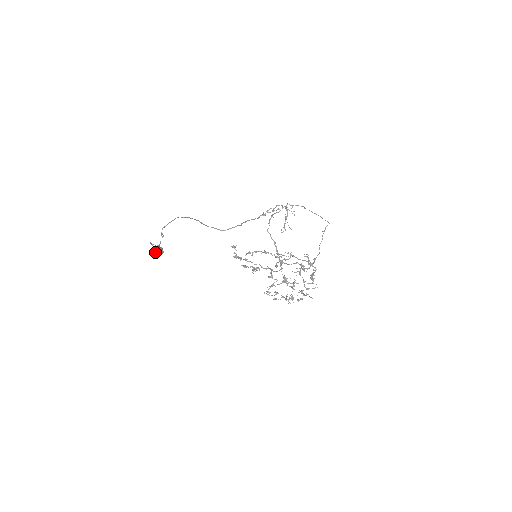
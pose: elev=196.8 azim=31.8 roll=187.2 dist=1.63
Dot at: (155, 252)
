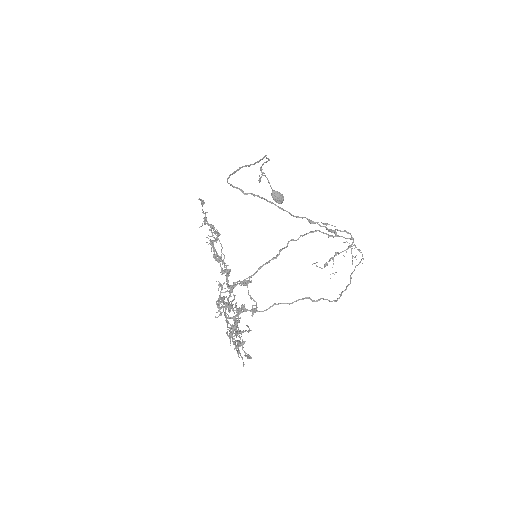
Dot at: (272, 194)
